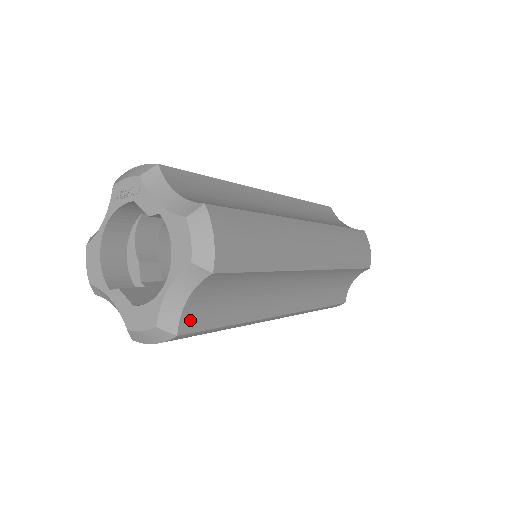
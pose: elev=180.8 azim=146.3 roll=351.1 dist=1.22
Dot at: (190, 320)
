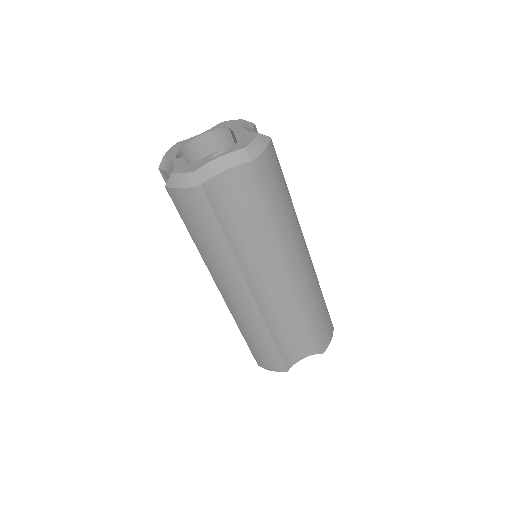
Dot at: (213, 189)
